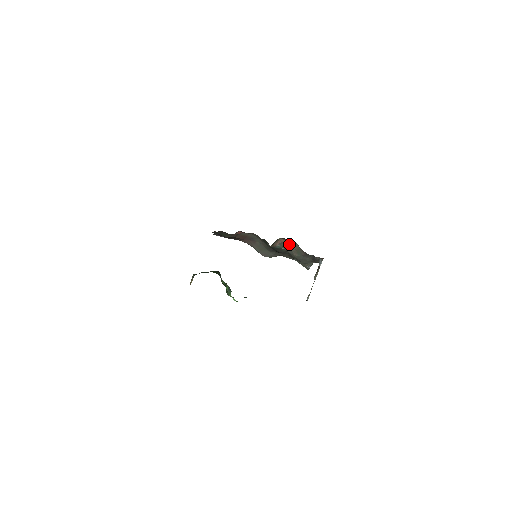
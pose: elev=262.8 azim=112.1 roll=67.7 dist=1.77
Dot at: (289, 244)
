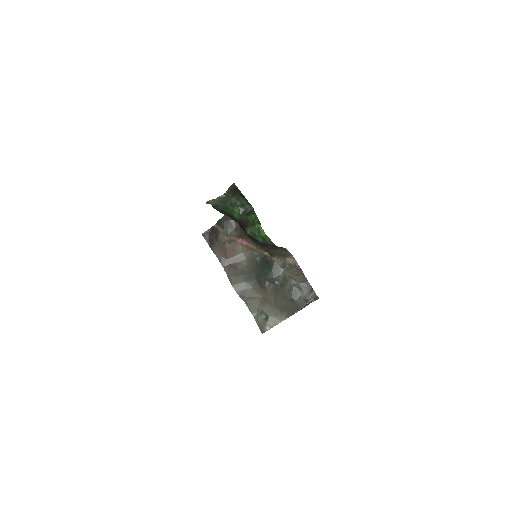
Dot at: (292, 268)
